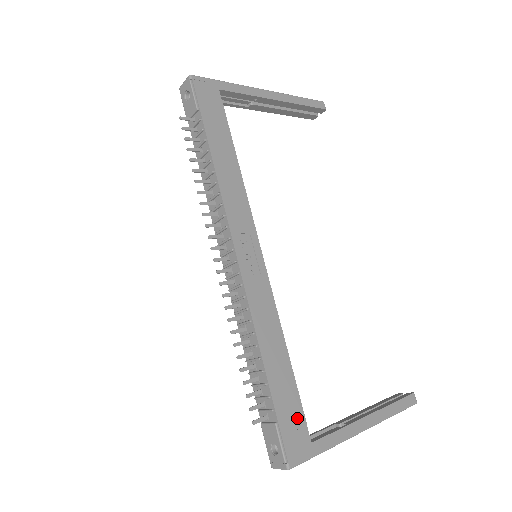
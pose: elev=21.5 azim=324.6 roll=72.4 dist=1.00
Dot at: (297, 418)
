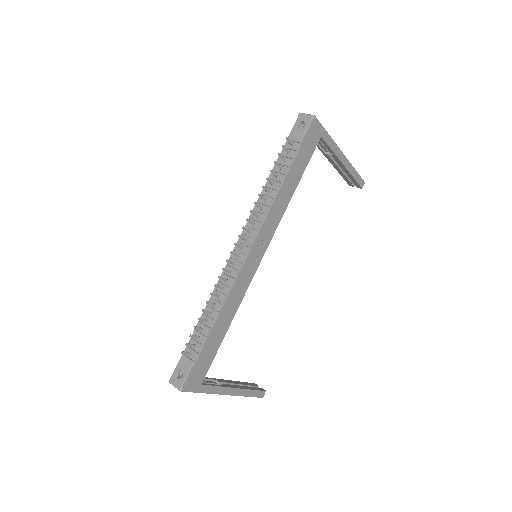
Dot at: (205, 366)
